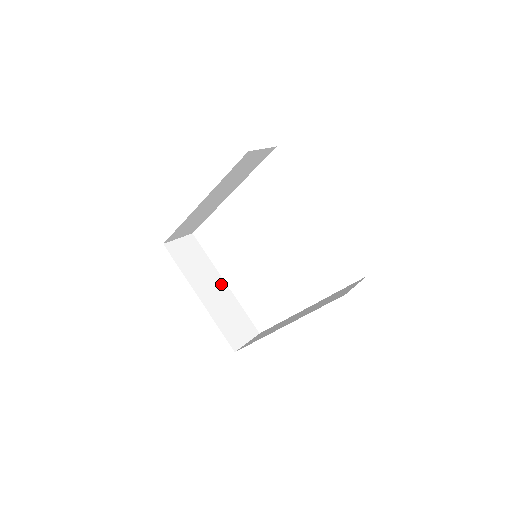
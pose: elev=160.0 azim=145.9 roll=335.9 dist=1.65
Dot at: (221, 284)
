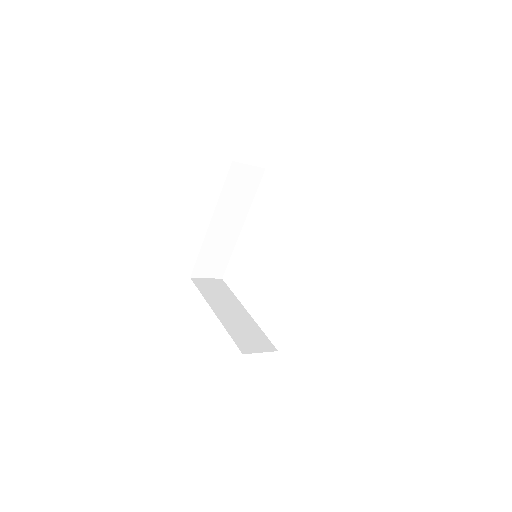
Dot at: (242, 311)
